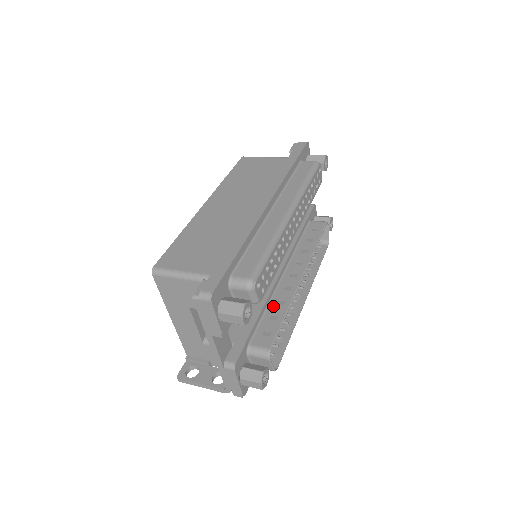
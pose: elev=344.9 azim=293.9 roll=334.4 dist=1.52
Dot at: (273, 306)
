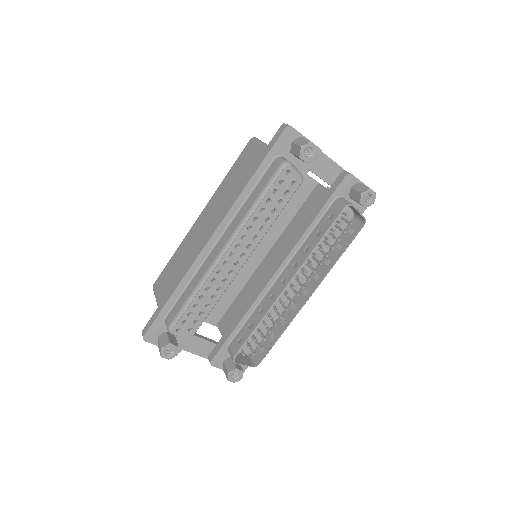
Dot at: (256, 313)
